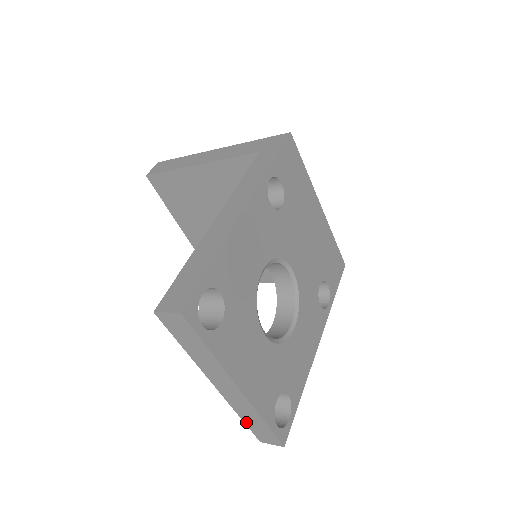
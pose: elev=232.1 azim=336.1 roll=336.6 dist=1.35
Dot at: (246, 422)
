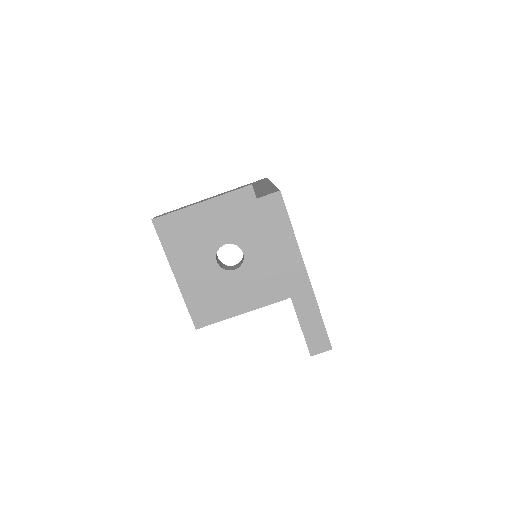
Dot at: (303, 326)
